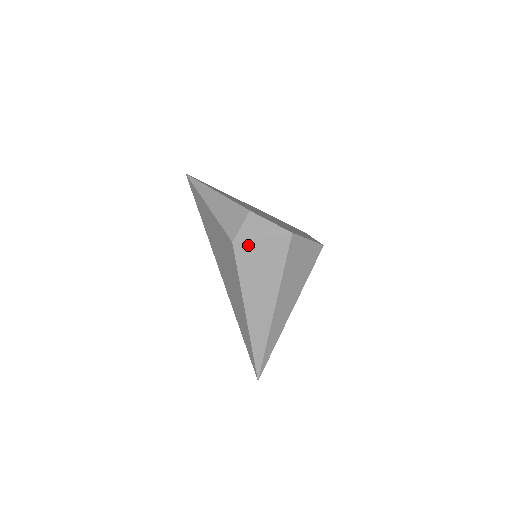
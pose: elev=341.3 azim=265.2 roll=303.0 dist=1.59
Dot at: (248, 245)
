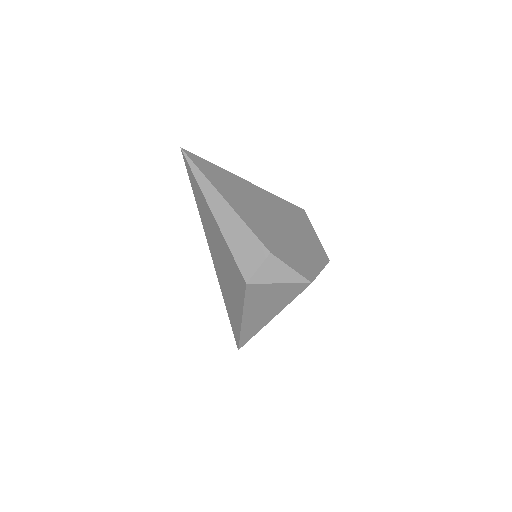
Dot at: (262, 286)
